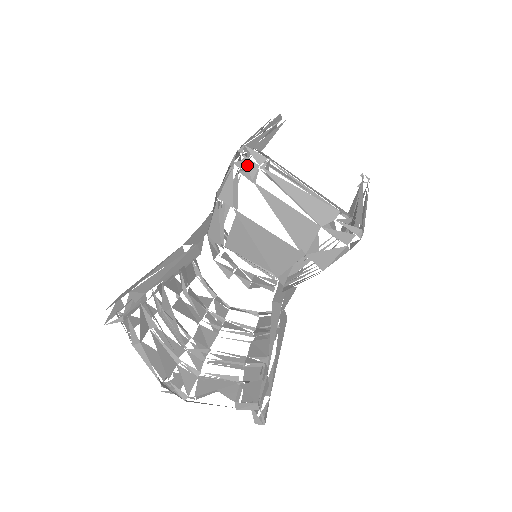
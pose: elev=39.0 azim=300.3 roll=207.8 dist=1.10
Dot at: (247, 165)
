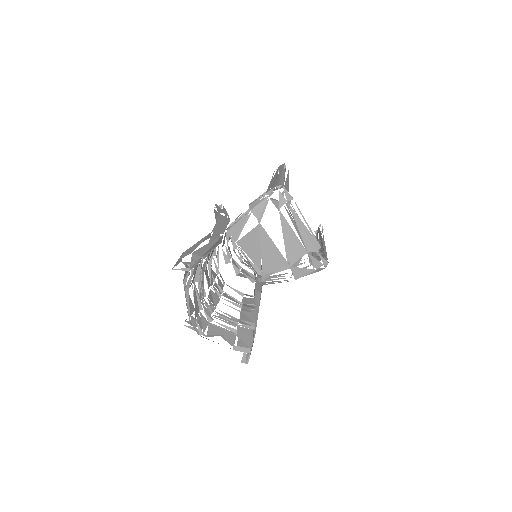
Dot at: (279, 198)
